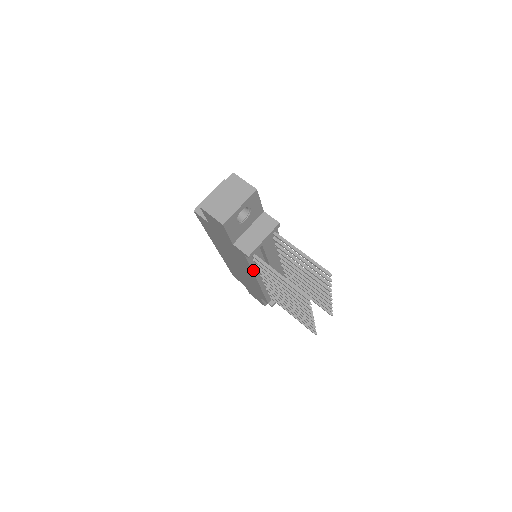
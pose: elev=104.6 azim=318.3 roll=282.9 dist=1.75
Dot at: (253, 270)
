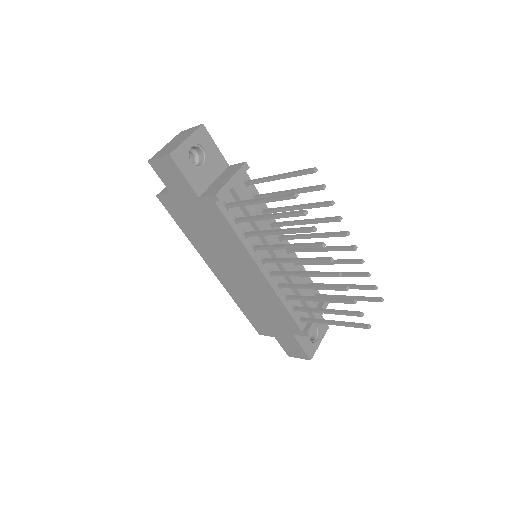
Dot at: (242, 241)
